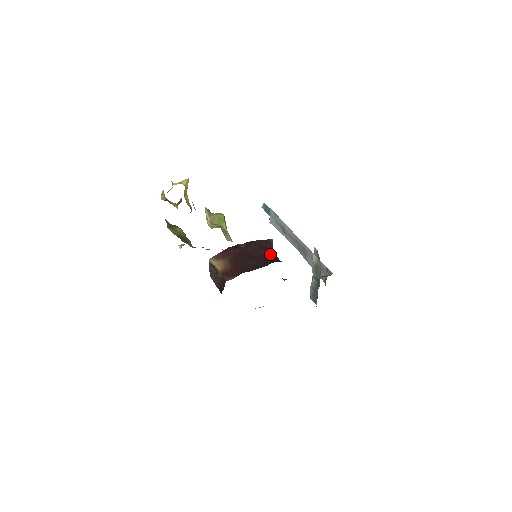
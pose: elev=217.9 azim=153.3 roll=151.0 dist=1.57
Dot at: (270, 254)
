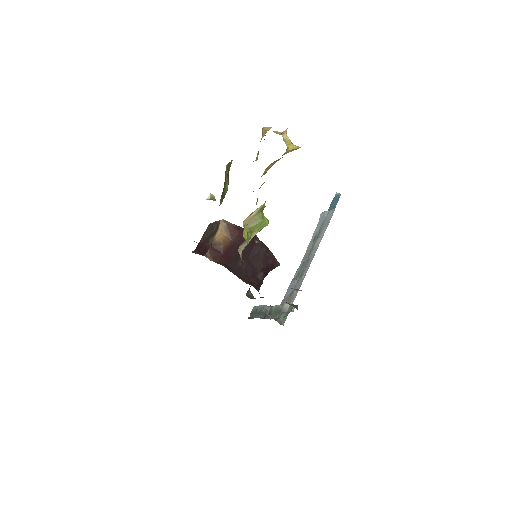
Dot at: (262, 275)
